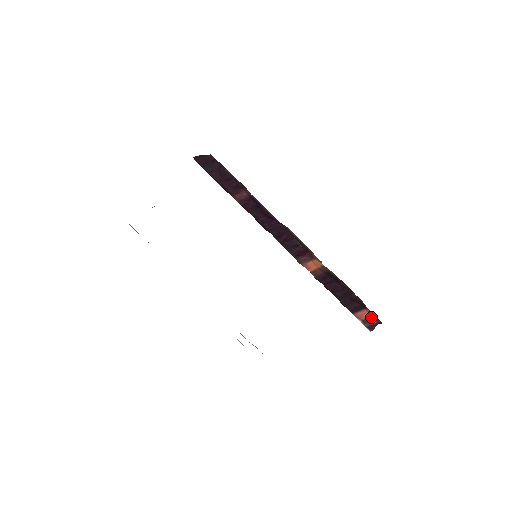
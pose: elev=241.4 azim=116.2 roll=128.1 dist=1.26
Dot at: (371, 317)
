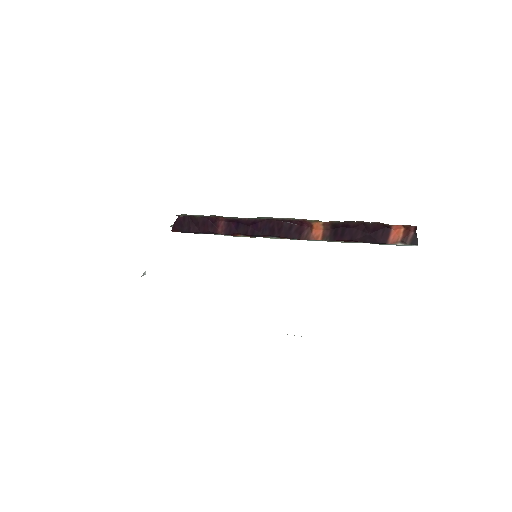
Dot at: (403, 231)
